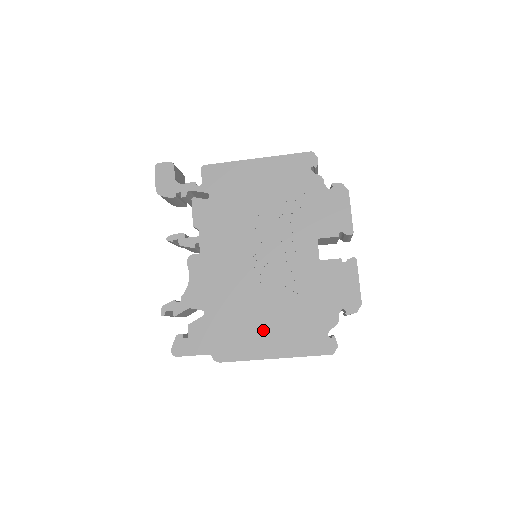
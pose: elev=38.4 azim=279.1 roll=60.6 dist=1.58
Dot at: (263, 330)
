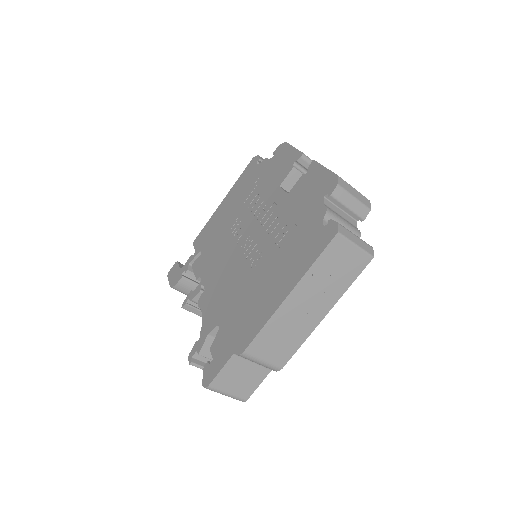
Dot at: (268, 285)
